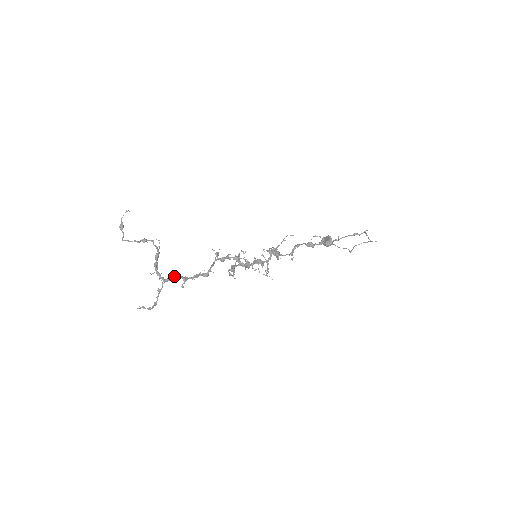
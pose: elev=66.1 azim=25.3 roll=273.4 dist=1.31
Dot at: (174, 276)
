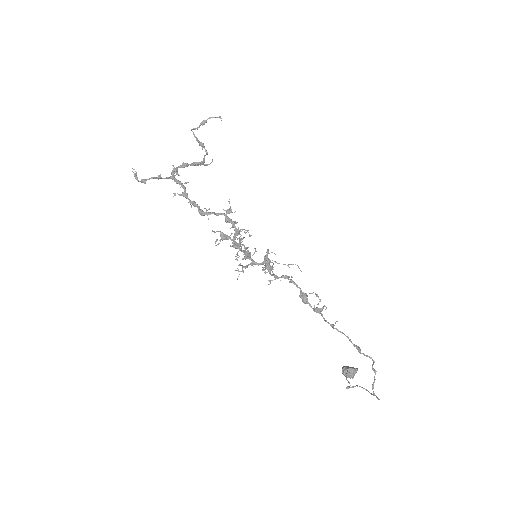
Dot at: occluded
